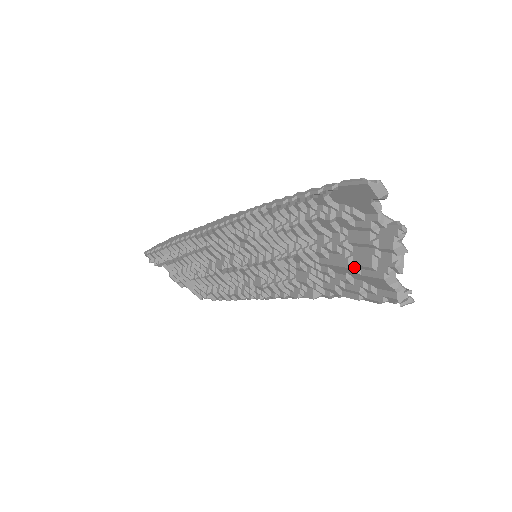
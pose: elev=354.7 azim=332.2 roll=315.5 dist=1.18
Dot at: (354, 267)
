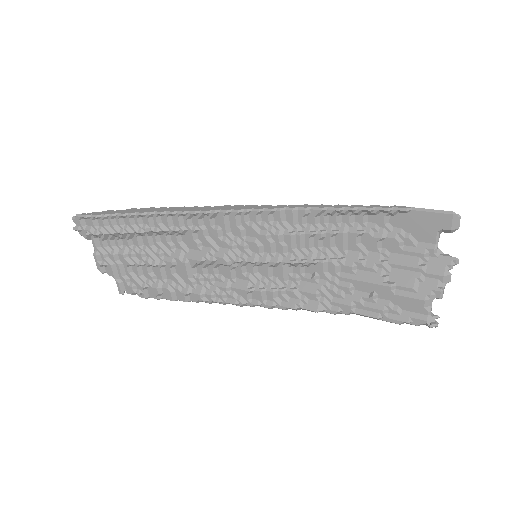
Dot at: (392, 285)
